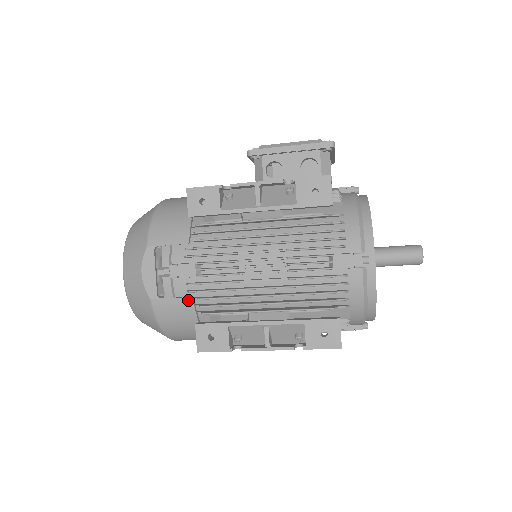
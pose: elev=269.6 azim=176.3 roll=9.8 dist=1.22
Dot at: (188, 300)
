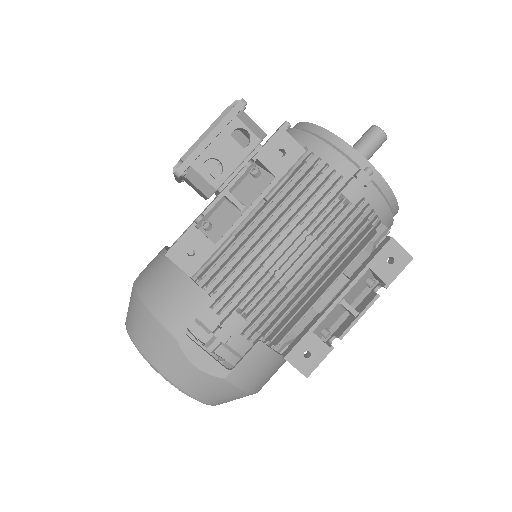
Dot at: (258, 346)
